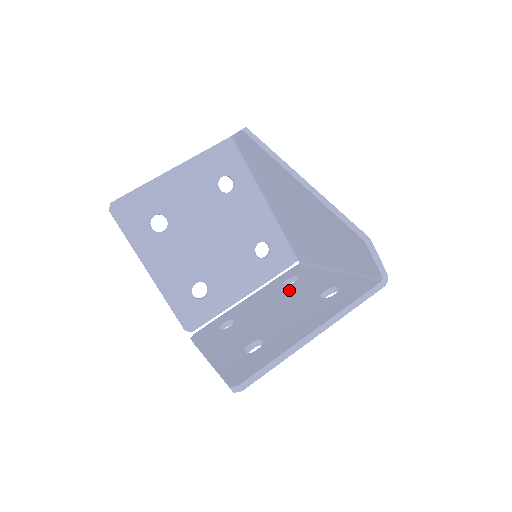
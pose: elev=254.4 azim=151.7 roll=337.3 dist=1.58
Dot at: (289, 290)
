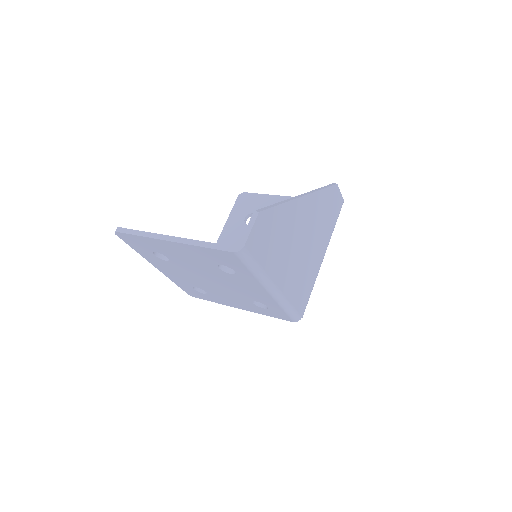
Dot at: occluded
